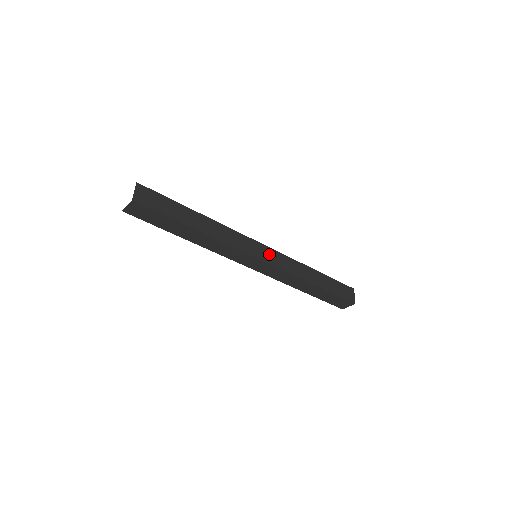
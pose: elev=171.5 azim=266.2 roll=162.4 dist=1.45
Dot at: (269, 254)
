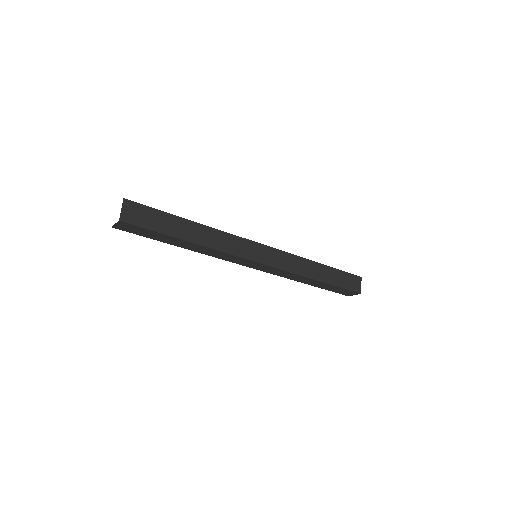
Dot at: (269, 255)
